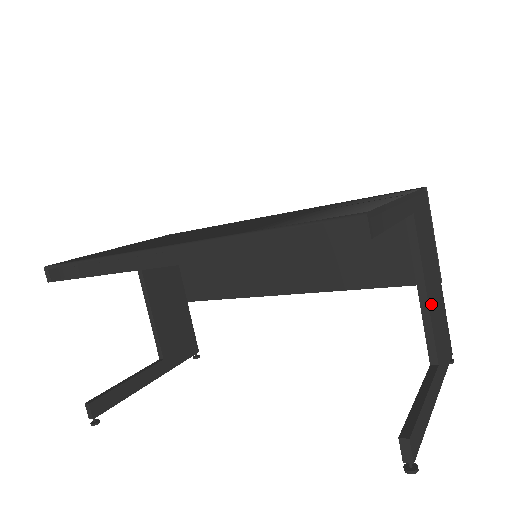
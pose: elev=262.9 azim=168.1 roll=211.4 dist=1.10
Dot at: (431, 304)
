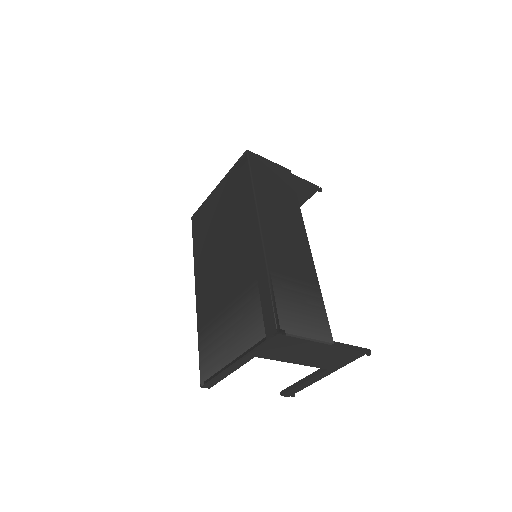
Dot at: (306, 362)
